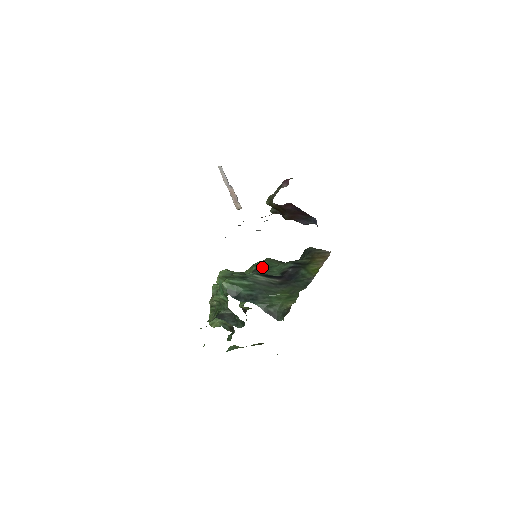
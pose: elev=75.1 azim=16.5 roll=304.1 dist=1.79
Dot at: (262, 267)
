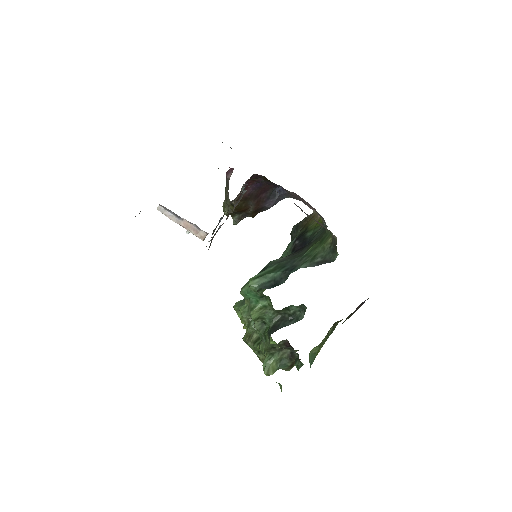
Dot at: occluded
